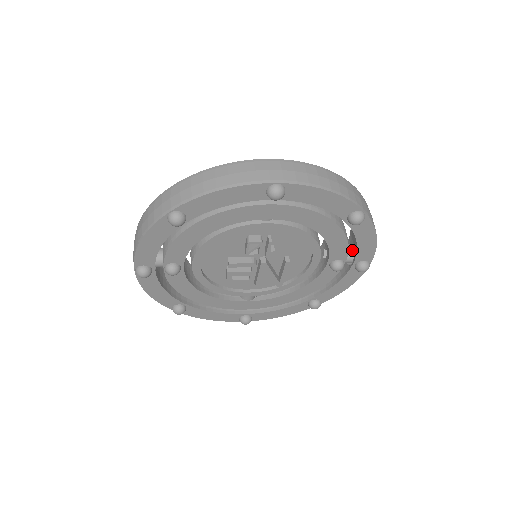
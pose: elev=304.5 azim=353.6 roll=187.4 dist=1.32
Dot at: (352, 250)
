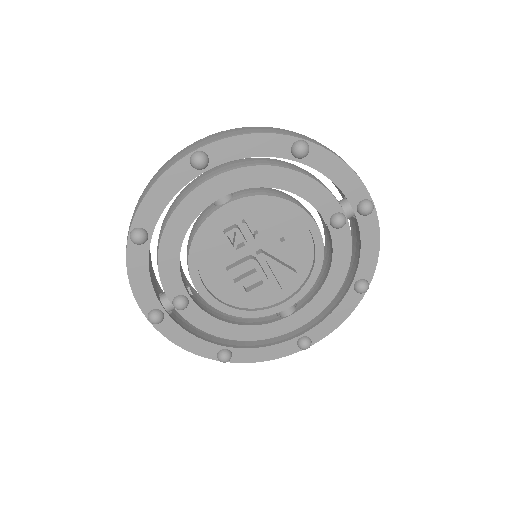
Dot at: (346, 200)
